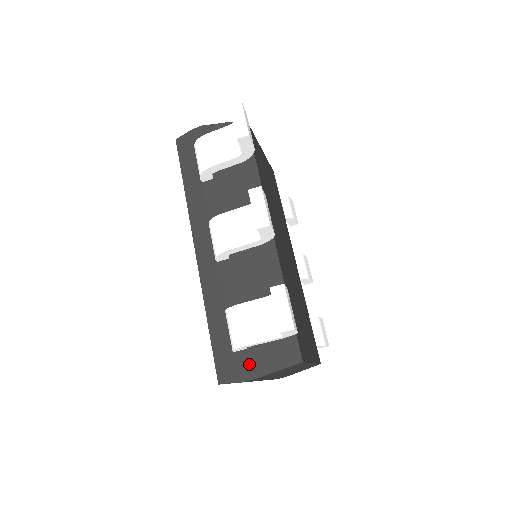
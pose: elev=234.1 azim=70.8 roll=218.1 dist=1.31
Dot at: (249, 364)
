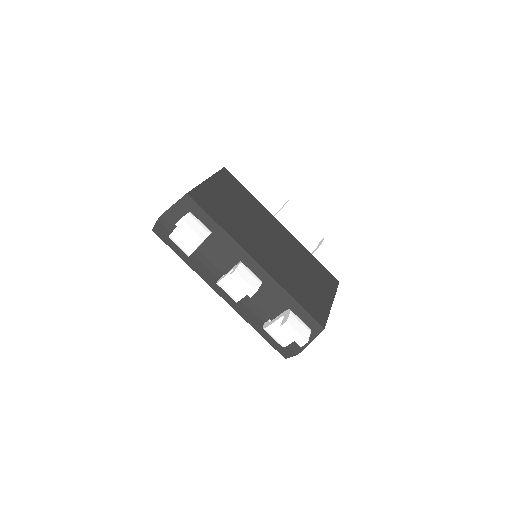
Dot at: (295, 345)
